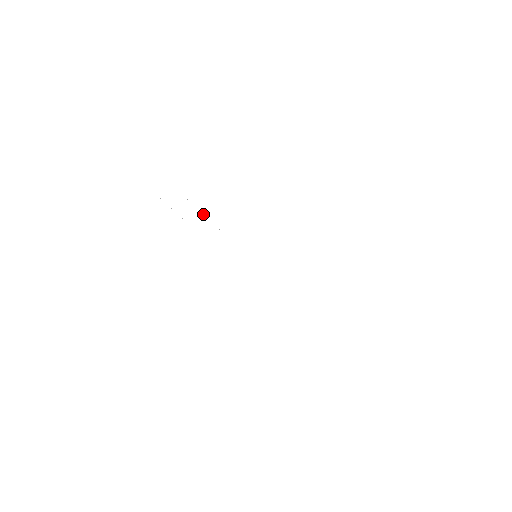
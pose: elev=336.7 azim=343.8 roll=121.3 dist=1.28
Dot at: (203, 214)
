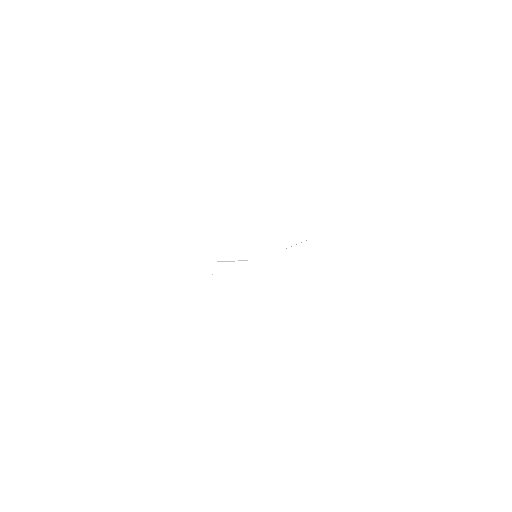
Dot at: (227, 261)
